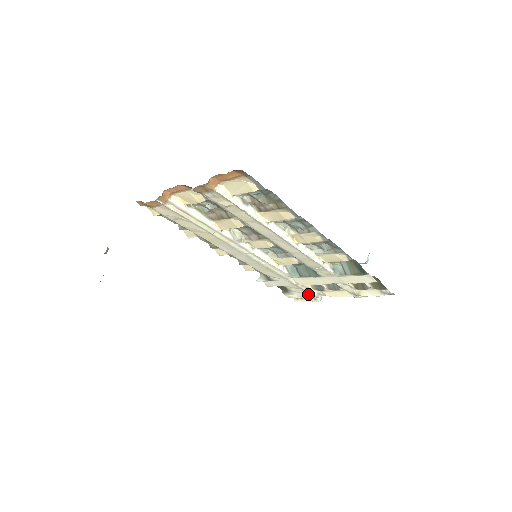
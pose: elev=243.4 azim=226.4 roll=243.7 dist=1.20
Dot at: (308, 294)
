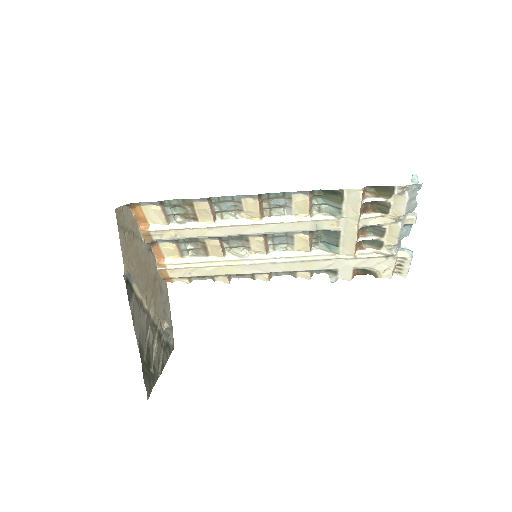
Dot at: (386, 259)
